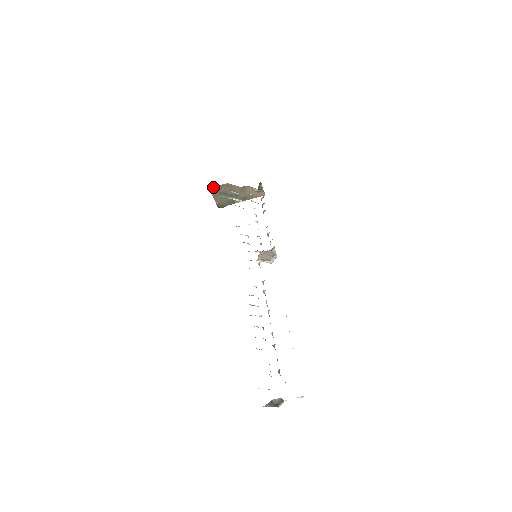
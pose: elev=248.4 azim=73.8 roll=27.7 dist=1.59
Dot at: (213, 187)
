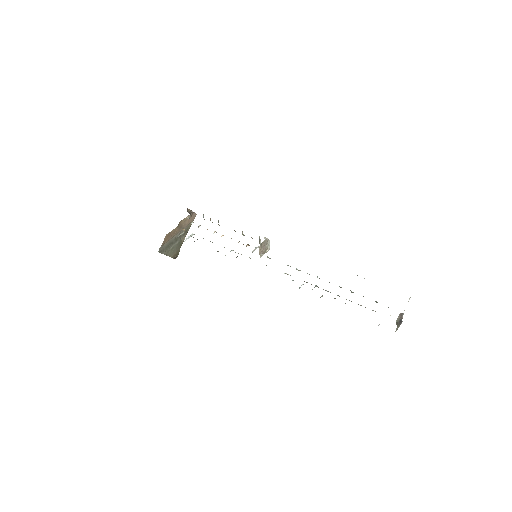
Dot at: (159, 248)
